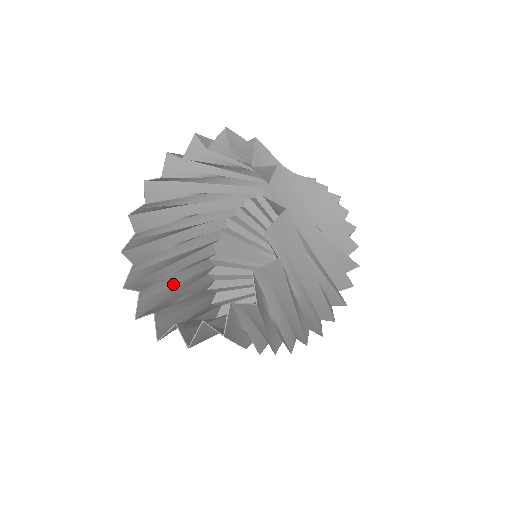
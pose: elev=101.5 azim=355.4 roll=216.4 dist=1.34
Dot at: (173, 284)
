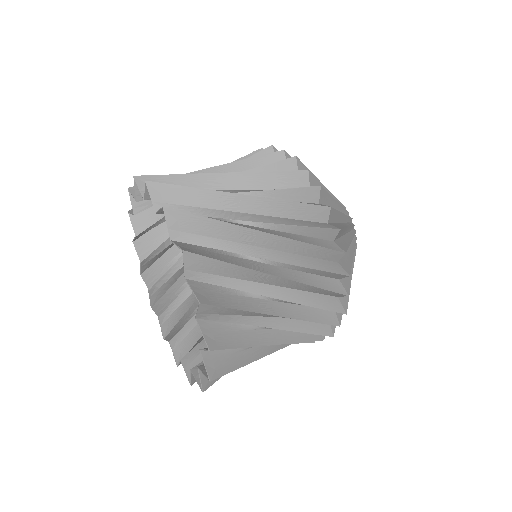
Dot at: occluded
